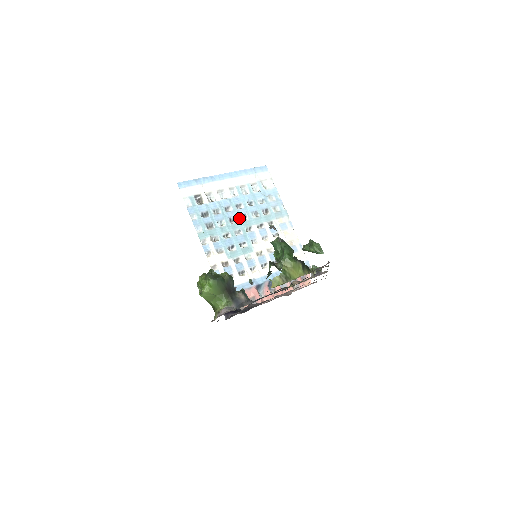
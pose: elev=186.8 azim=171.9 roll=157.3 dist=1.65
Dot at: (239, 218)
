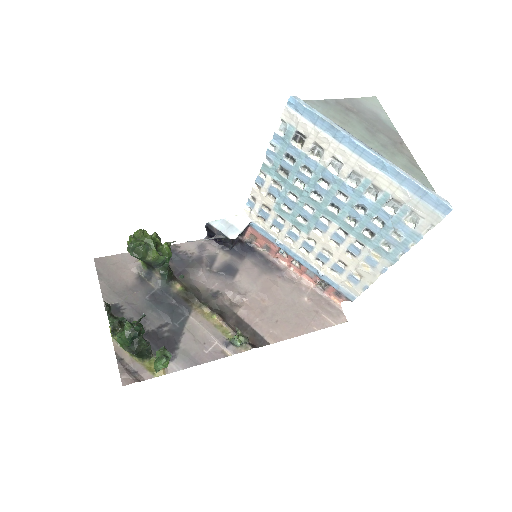
Dot at: (327, 202)
